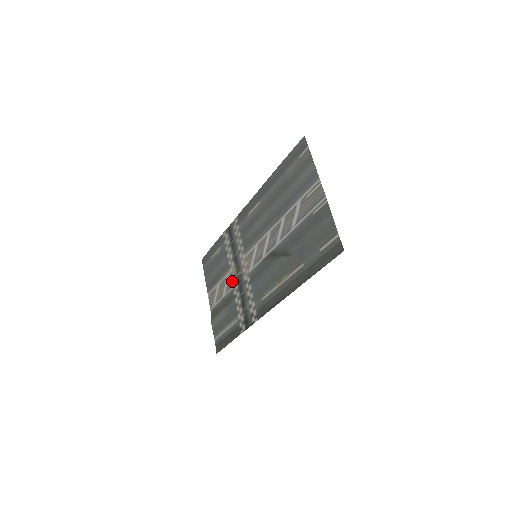
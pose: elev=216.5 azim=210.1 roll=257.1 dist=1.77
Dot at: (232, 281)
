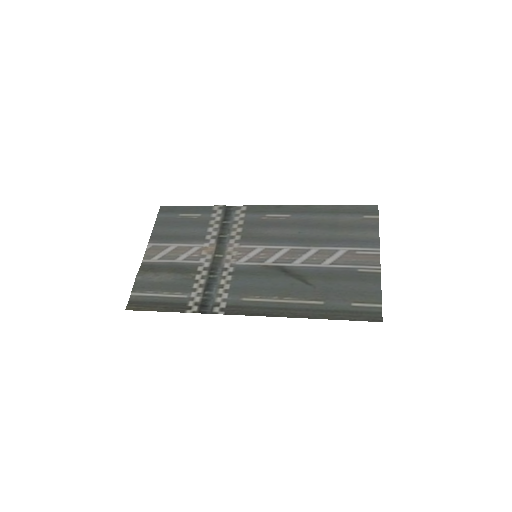
Dot at: (202, 256)
